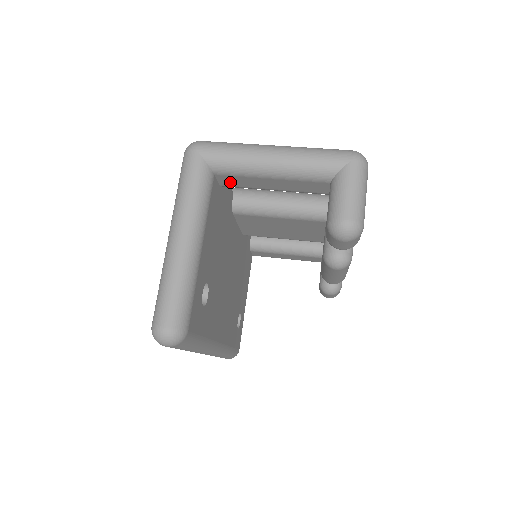
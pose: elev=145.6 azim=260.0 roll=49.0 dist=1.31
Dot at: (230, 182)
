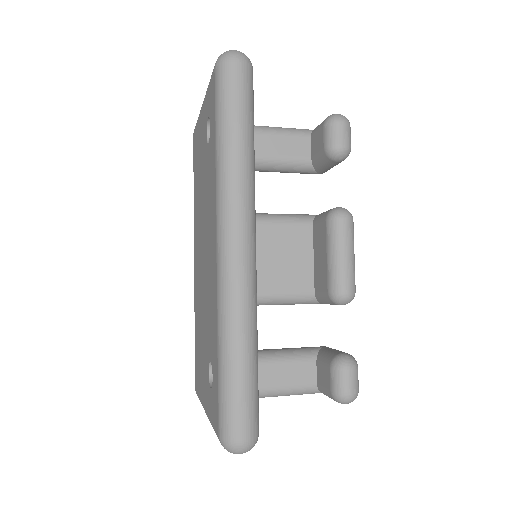
Dot at: occluded
